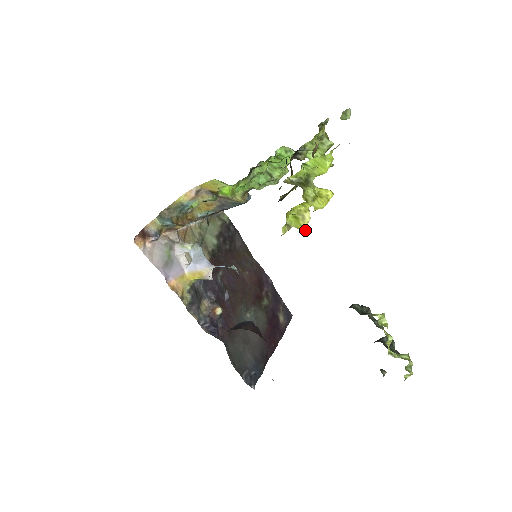
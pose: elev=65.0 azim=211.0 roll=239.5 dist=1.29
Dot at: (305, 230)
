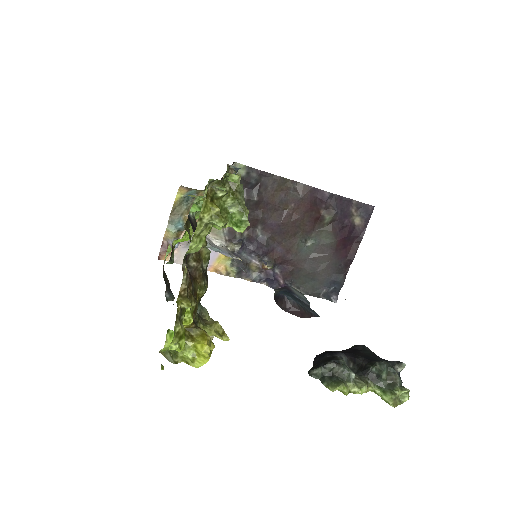
Dot at: (225, 340)
